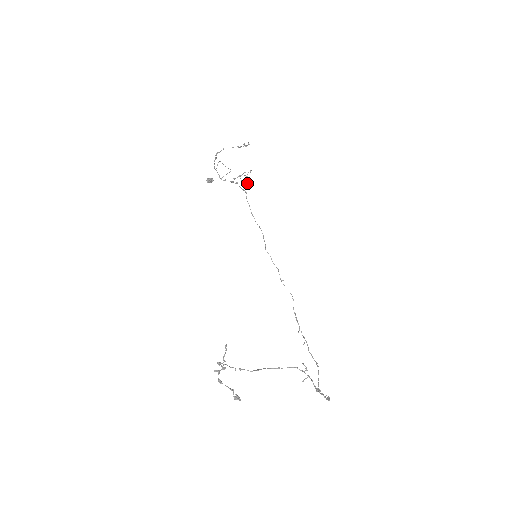
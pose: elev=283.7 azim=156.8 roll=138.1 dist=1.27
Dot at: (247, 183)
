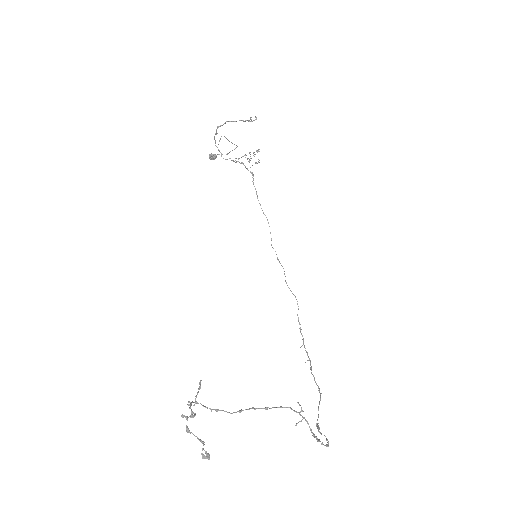
Dot at: (255, 163)
